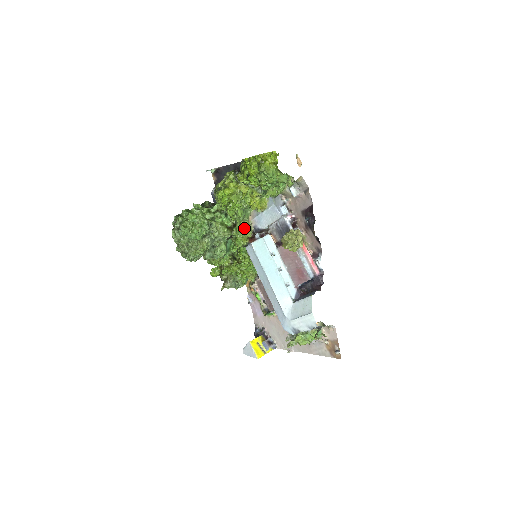
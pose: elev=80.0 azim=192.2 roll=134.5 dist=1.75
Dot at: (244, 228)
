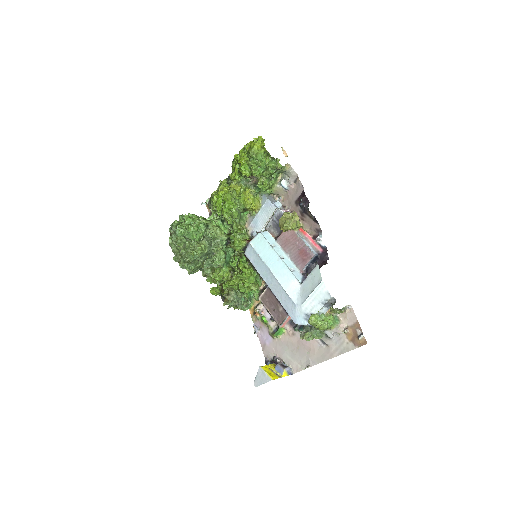
Dot at: (241, 230)
